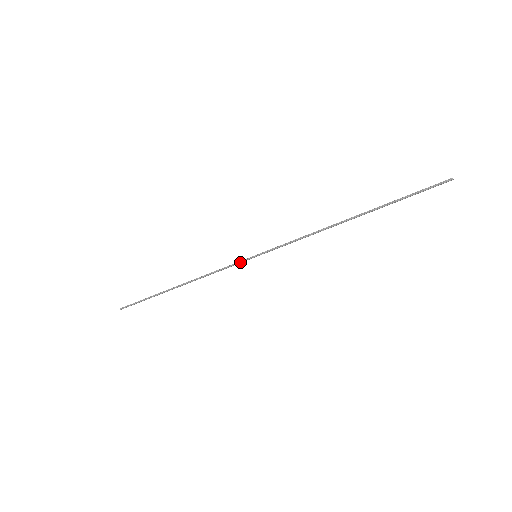
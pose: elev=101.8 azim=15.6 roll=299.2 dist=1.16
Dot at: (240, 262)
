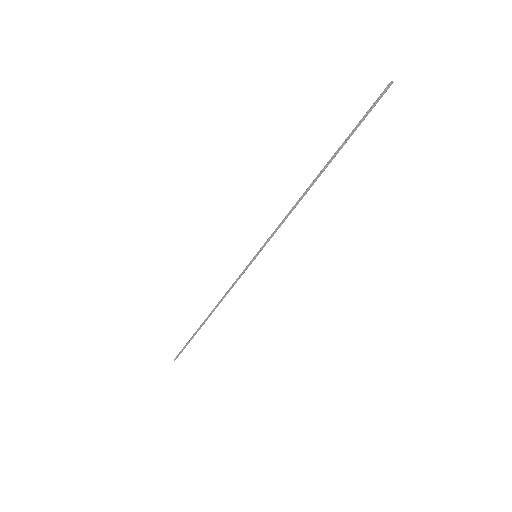
Dot at: (245, 268)
